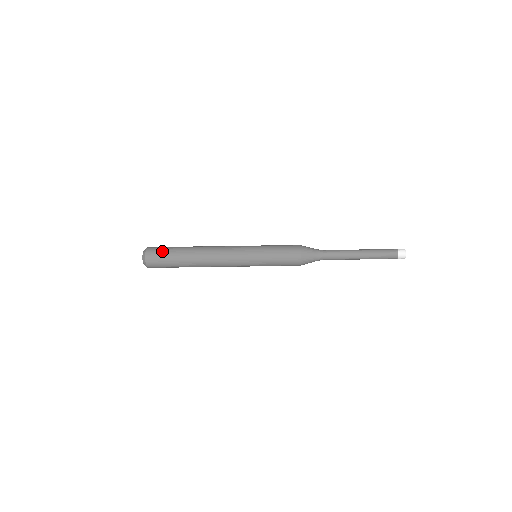
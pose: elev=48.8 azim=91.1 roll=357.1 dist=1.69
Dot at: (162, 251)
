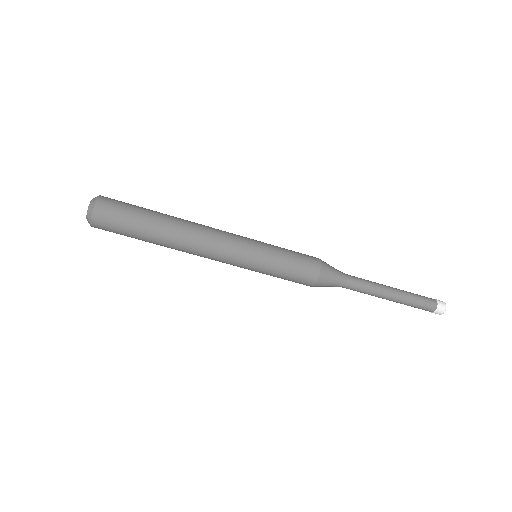
Dot at: occluded
